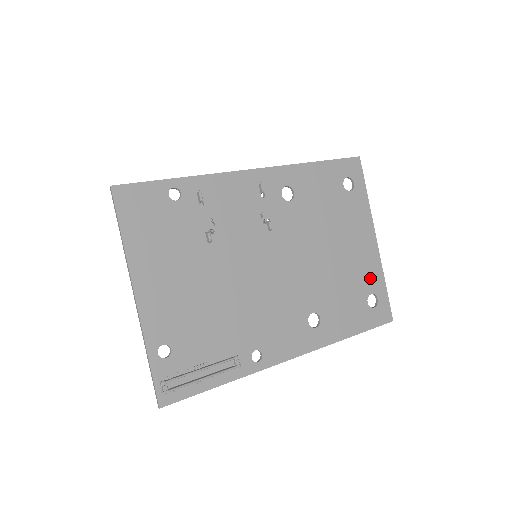
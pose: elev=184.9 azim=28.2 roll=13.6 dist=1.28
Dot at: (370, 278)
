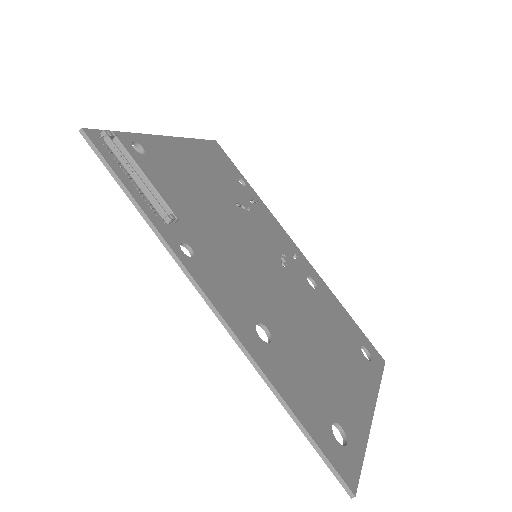
Dot at: (349, 417)
